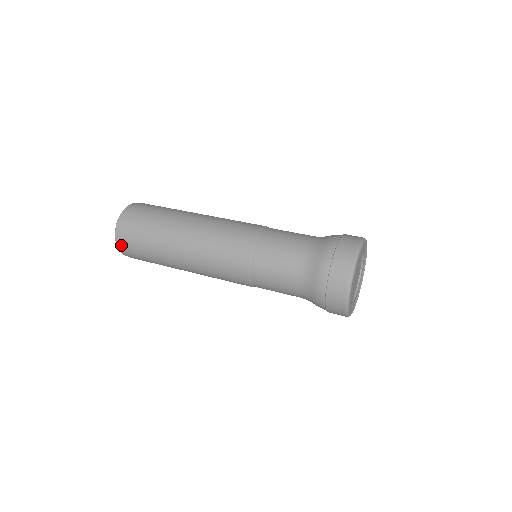
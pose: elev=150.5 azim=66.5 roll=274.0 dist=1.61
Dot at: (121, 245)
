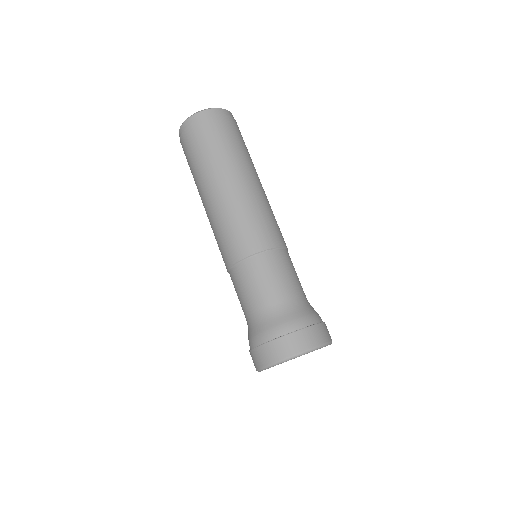
Dot at: occluded
